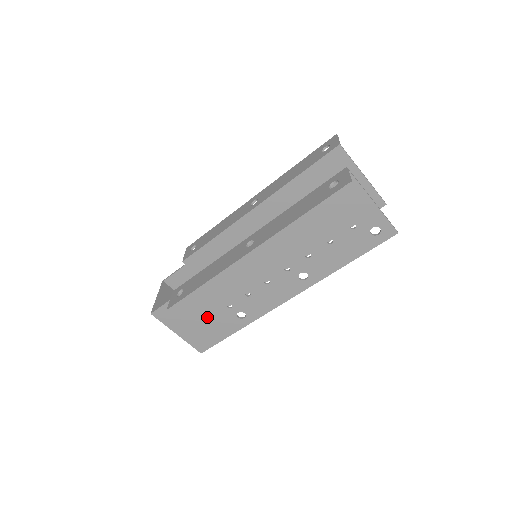
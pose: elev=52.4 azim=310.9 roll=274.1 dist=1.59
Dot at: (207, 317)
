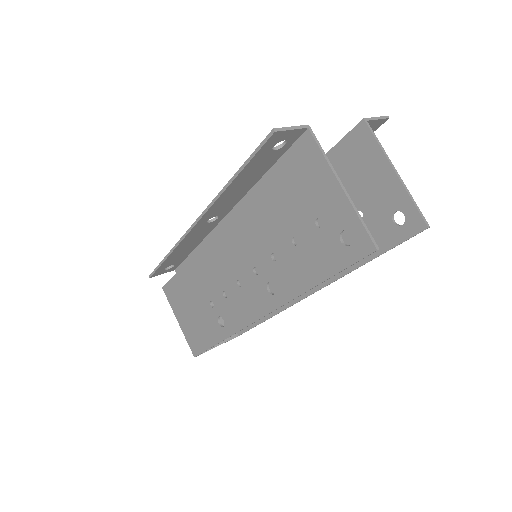
Dot at: (197, 311)
